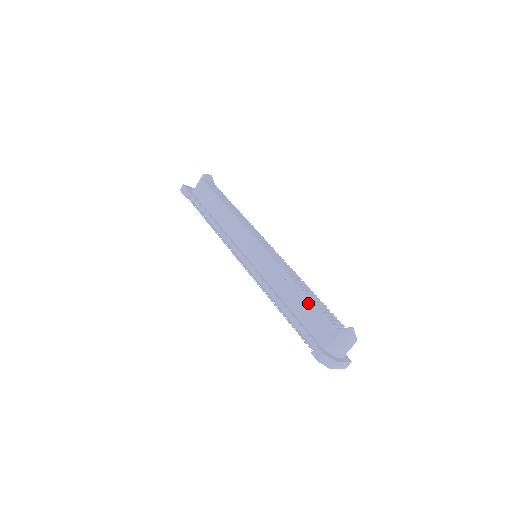
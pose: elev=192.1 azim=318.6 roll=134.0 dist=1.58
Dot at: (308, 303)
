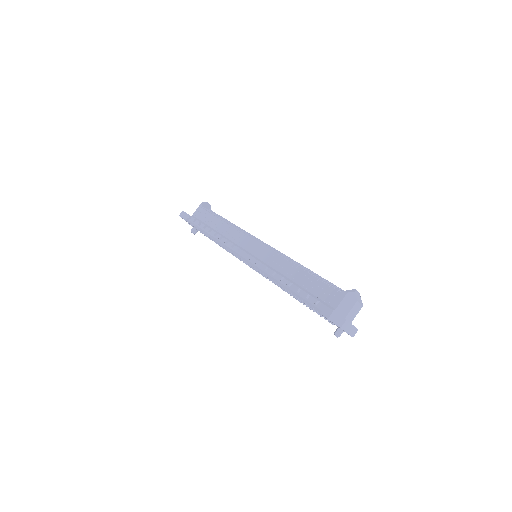
Dot at: (313, 276)
